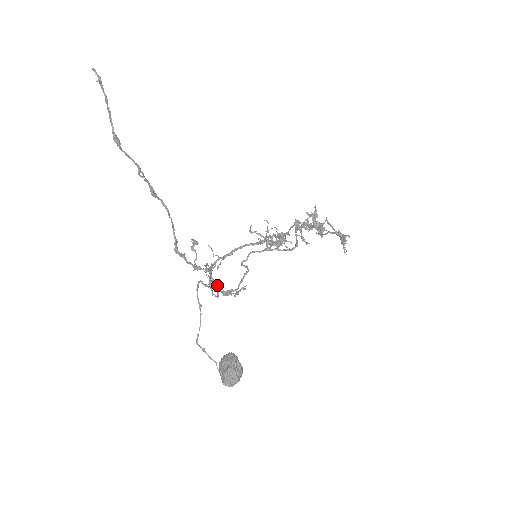
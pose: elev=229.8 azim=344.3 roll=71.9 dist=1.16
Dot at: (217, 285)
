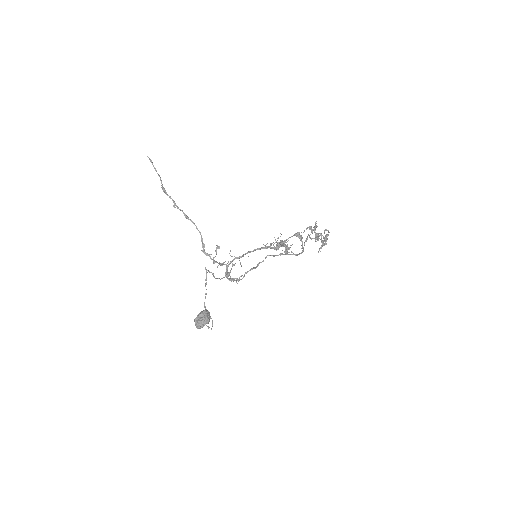
Dot at: (229, 274)
